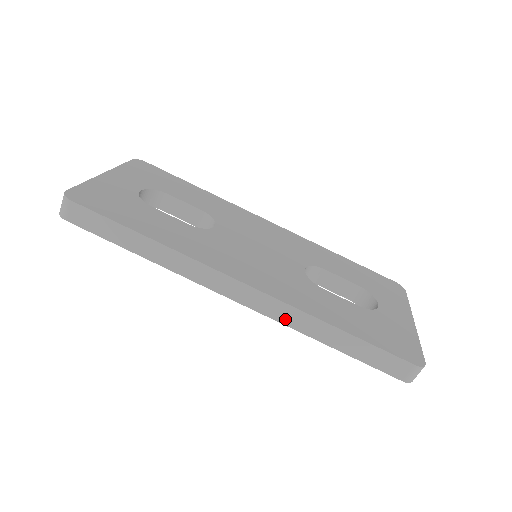
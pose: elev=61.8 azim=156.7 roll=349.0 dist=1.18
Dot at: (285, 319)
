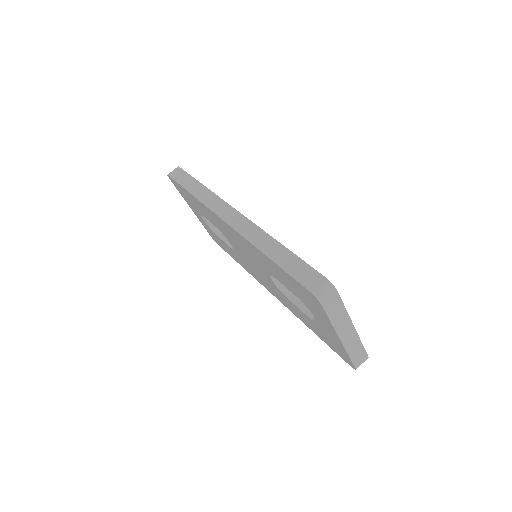
Dot at: (247, 234)
